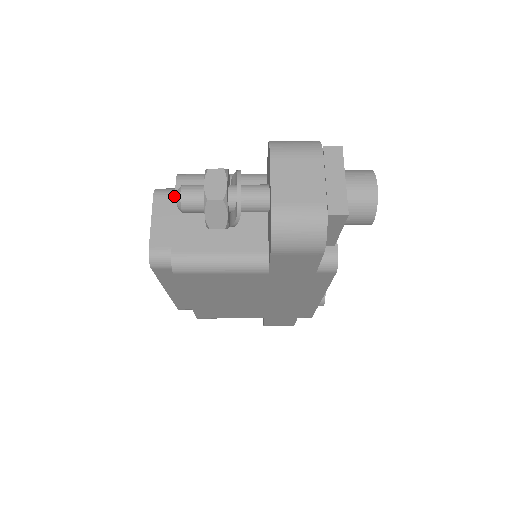
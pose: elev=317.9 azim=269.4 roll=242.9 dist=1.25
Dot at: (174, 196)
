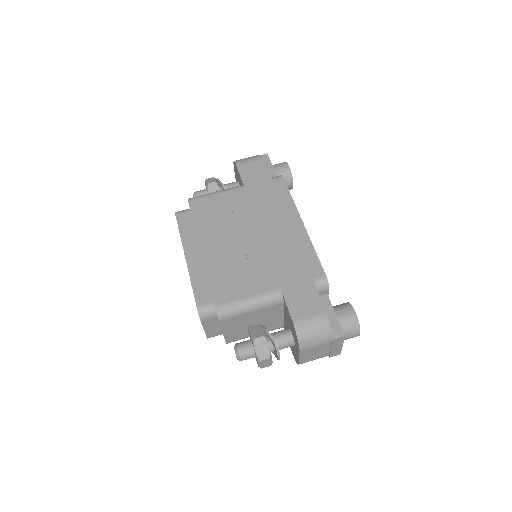
Dot at: (216, 317)
